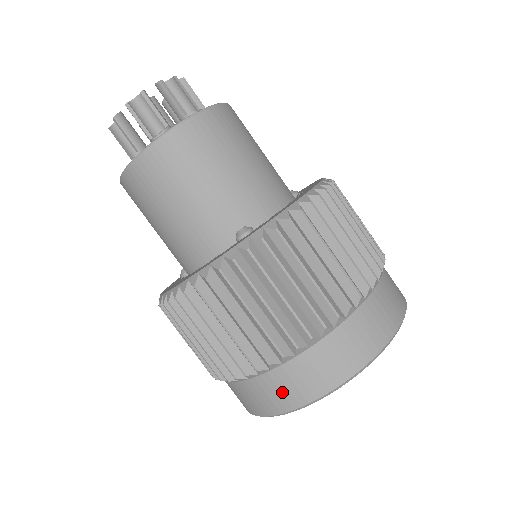
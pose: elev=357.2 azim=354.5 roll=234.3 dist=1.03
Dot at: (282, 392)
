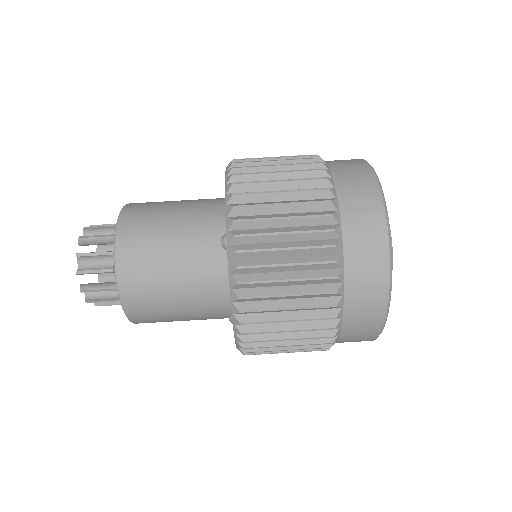
Dot at: (368, 285)
